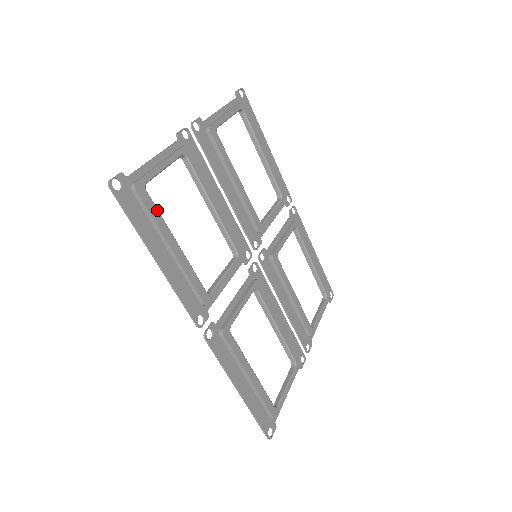
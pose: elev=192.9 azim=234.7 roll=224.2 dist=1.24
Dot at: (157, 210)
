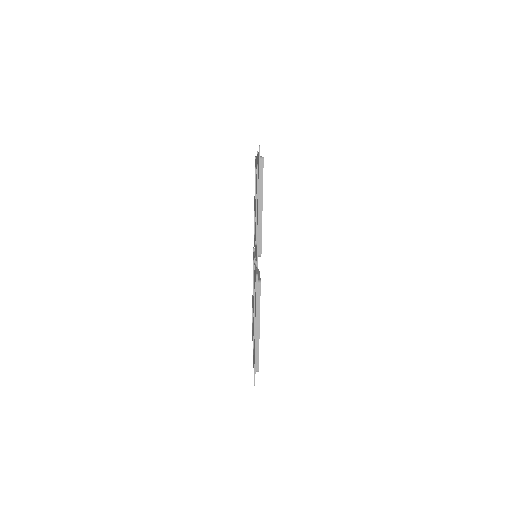
Dot at: occluded
